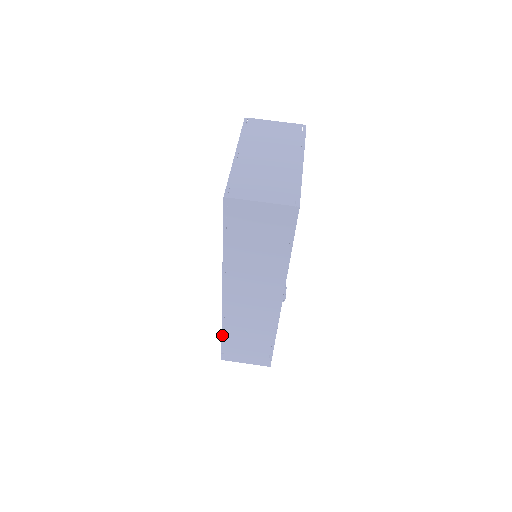
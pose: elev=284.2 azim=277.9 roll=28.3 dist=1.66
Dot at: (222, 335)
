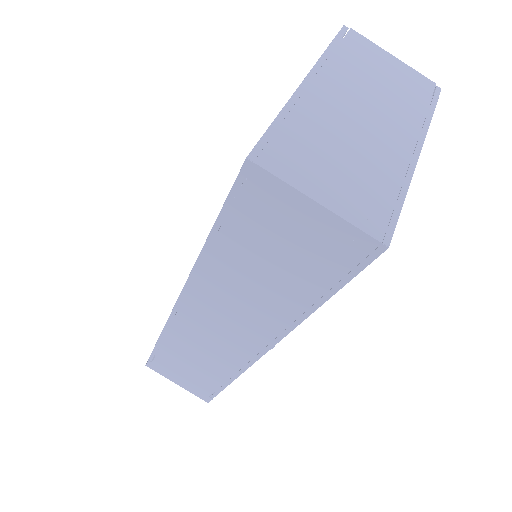
Dot at: (157, 343)
